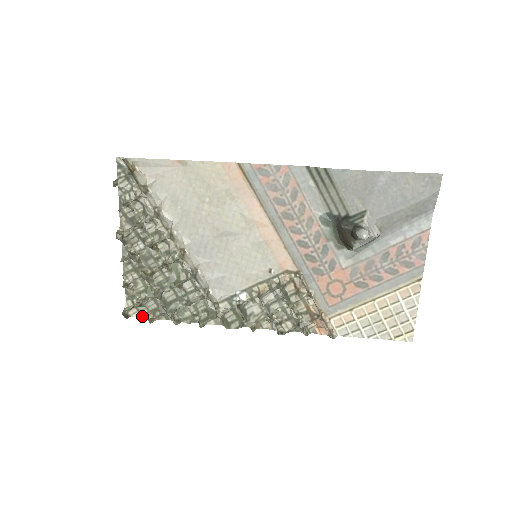
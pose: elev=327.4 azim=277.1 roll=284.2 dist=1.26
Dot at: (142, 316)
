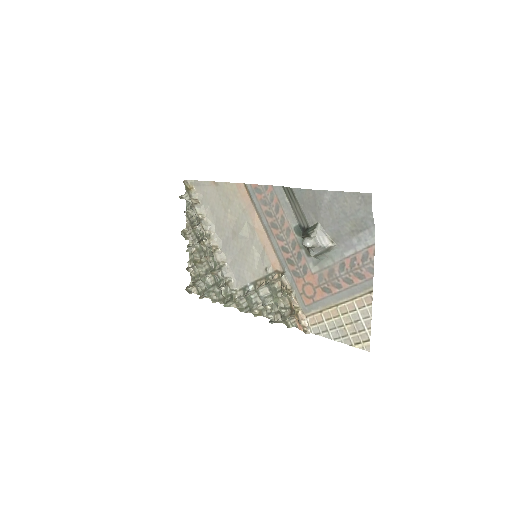
Dot at: (199, 294)
